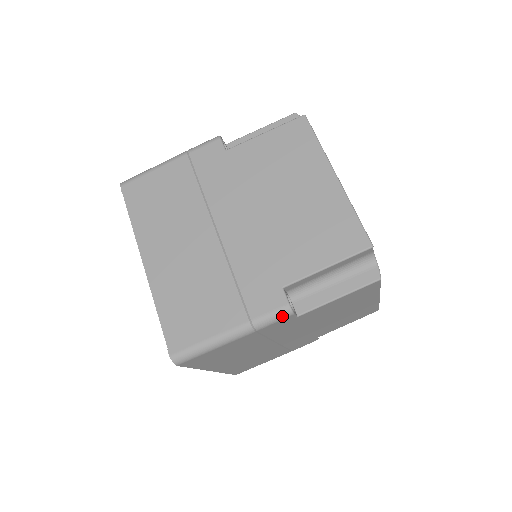
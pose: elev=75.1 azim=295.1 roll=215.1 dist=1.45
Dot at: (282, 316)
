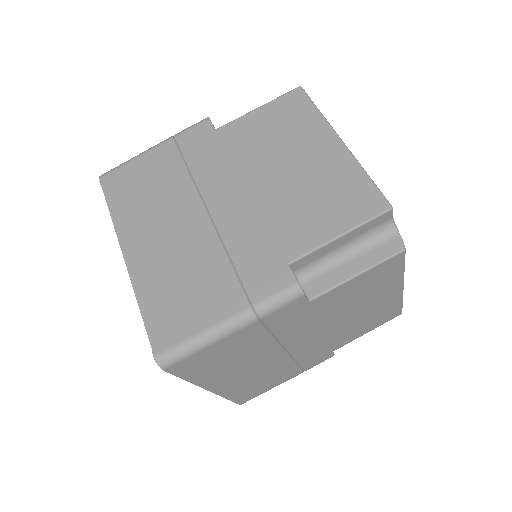
Dot at: (290, 297)
